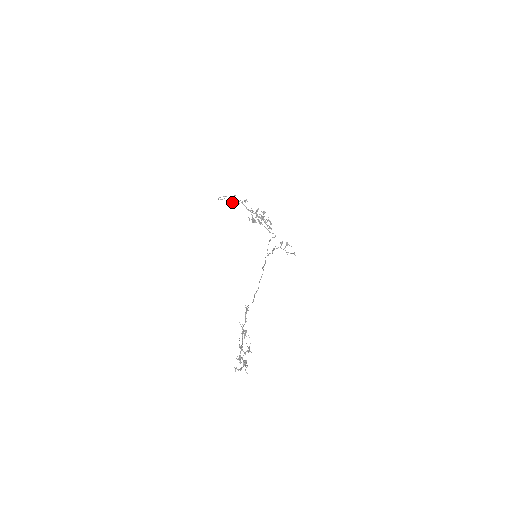
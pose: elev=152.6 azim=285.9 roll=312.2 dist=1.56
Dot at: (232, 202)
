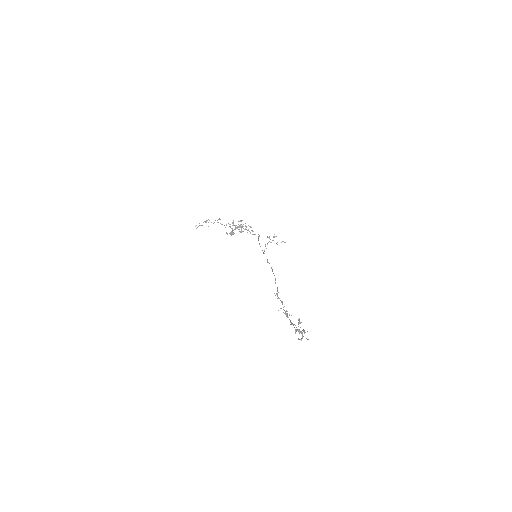
Dot at: occluded
